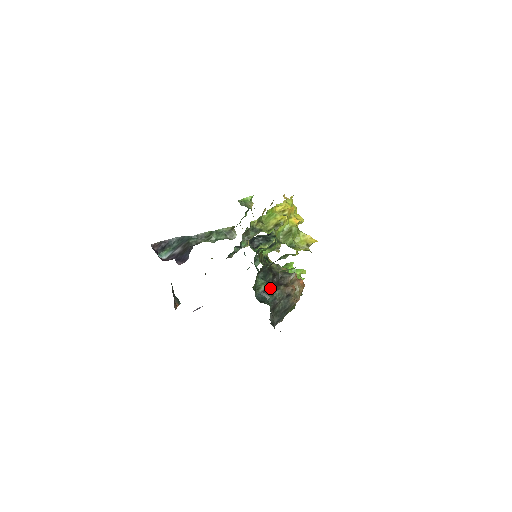
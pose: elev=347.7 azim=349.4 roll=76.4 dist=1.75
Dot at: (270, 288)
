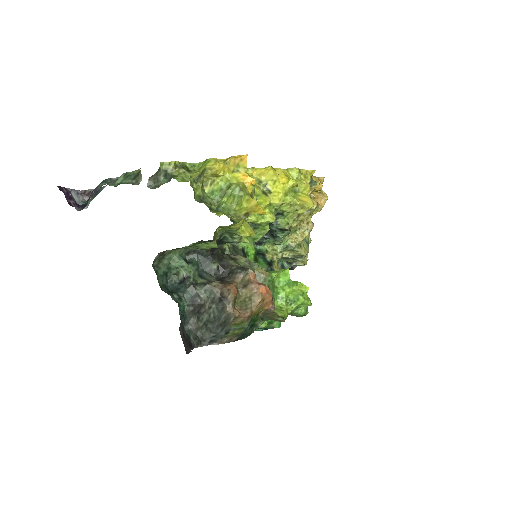
Dot at: (201, 280)
